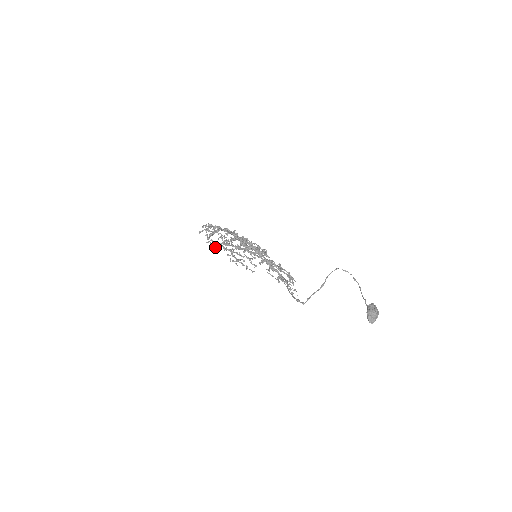
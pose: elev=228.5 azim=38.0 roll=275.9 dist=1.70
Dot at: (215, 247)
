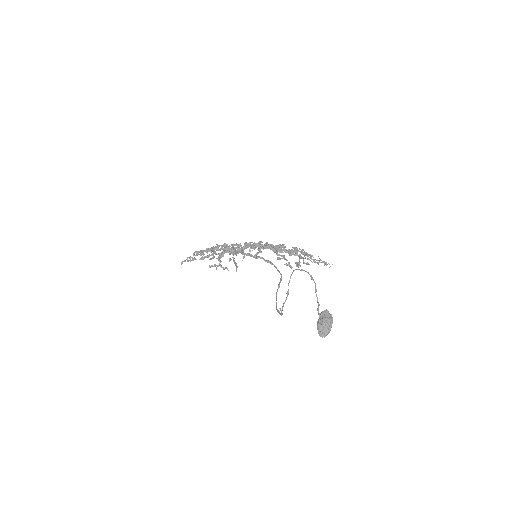
Dot at: occluded
